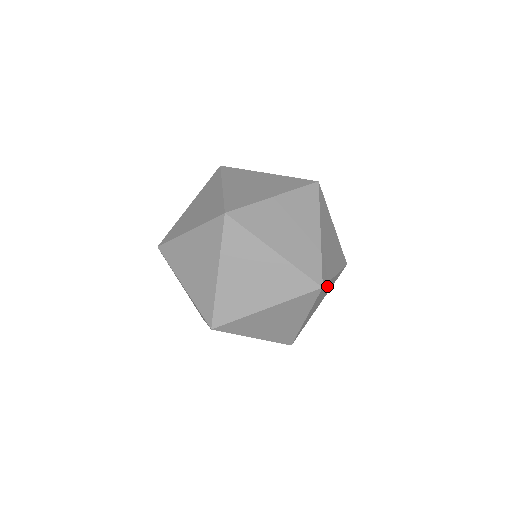
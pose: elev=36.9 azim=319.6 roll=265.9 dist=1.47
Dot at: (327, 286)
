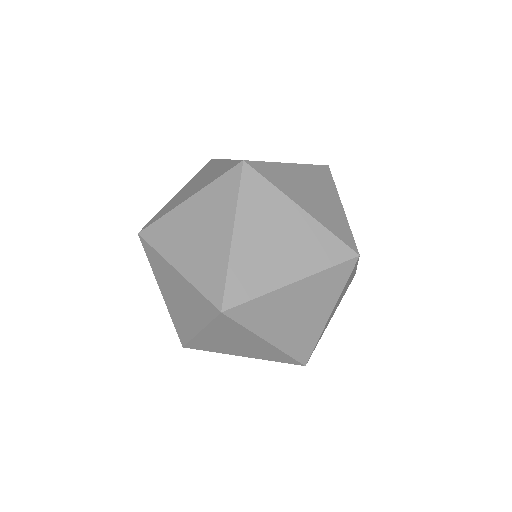
Dot at: (328, 297)
